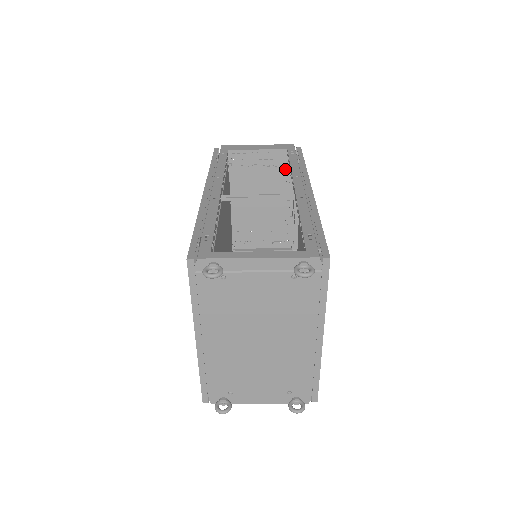
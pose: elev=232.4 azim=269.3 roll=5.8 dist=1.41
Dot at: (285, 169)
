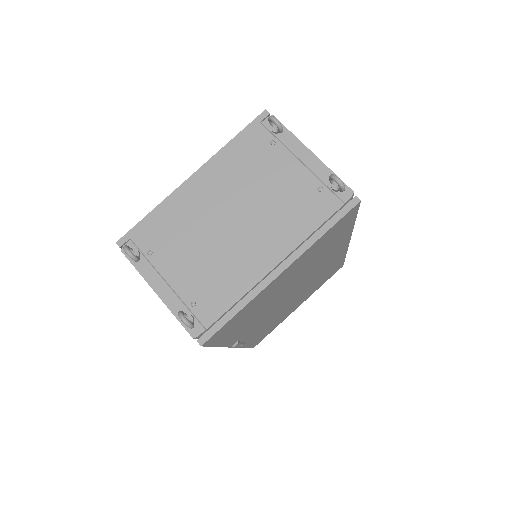
Dot at: occluded
